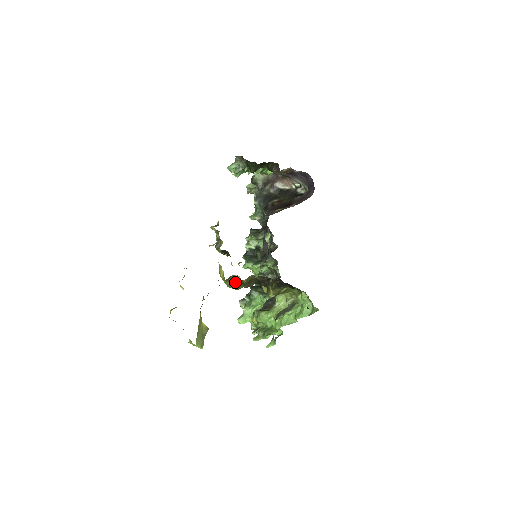
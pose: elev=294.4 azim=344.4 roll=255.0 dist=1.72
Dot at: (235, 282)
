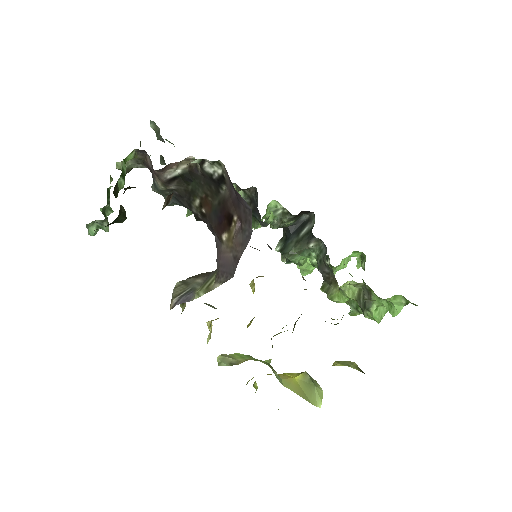
Dot at: occluded
